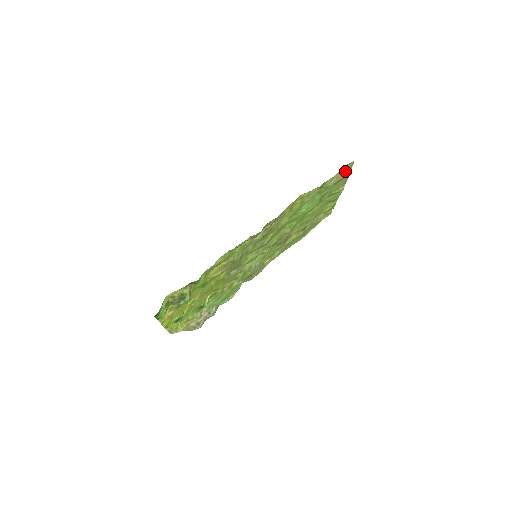
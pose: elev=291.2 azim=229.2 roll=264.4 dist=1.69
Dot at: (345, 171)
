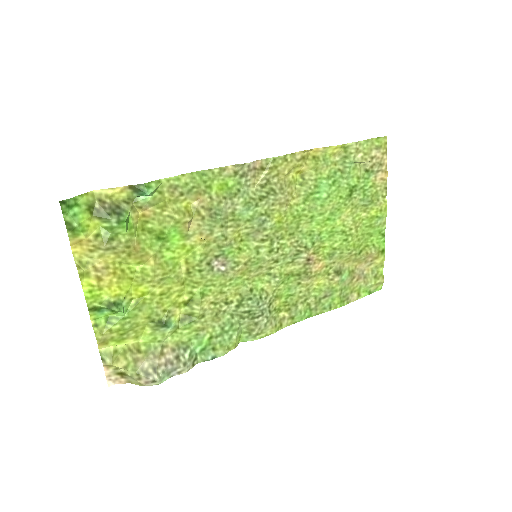
Dot at: (376, 151)
